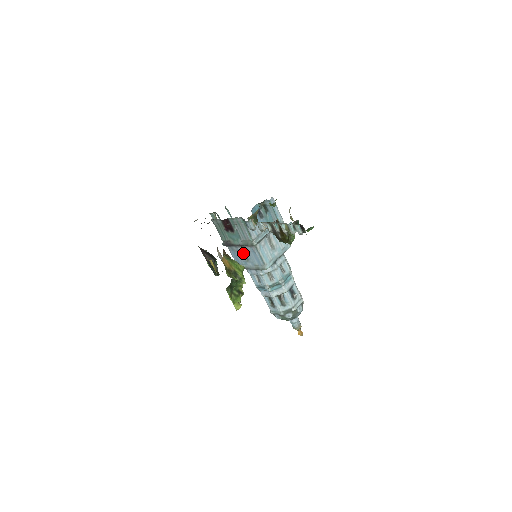
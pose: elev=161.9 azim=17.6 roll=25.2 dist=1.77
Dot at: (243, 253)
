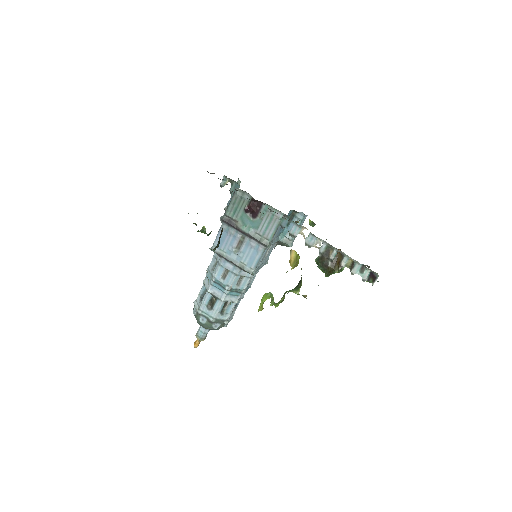
Dot at: (238, 242)
